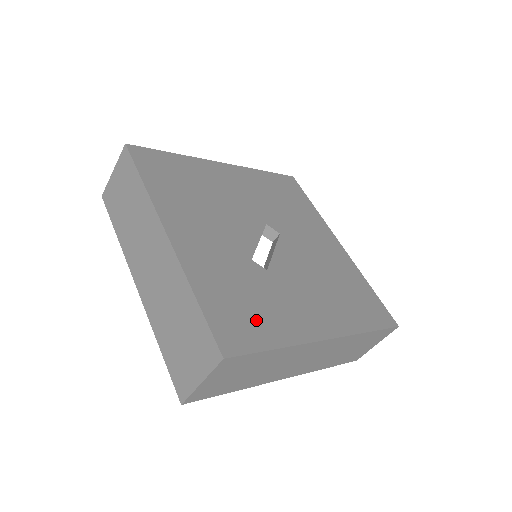
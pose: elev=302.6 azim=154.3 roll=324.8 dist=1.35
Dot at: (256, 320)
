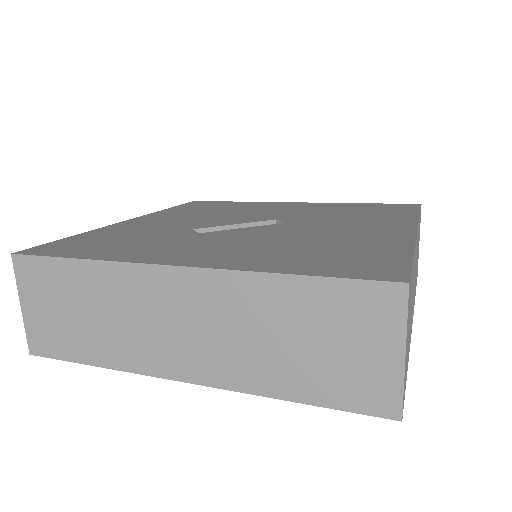
Dot at: (101, 247)
